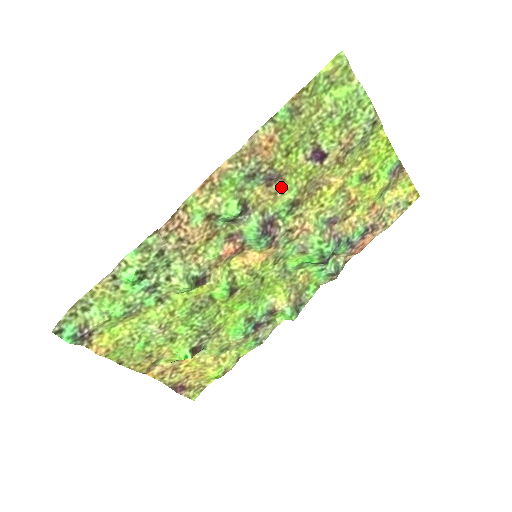
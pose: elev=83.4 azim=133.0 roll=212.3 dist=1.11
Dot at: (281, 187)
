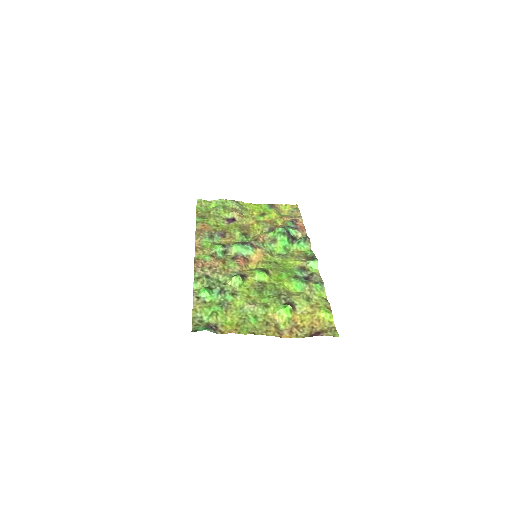
Dot at: (230, 234)
